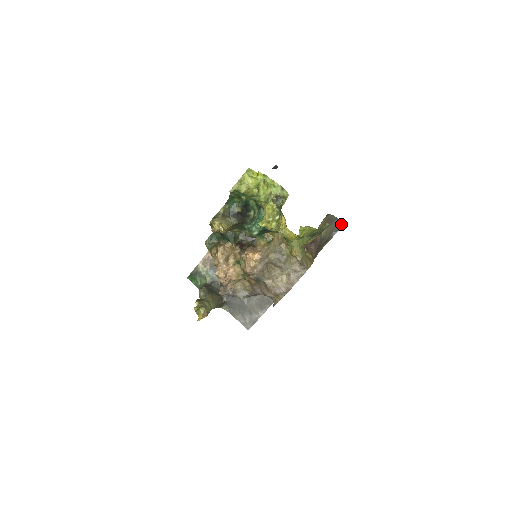
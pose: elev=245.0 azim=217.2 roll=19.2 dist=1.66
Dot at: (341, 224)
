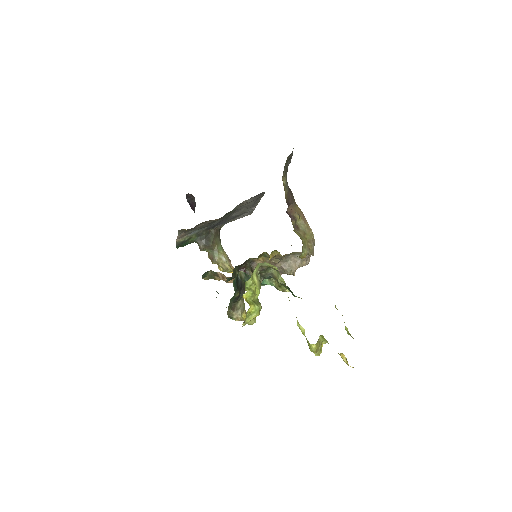
Dot at: (291, 153)
